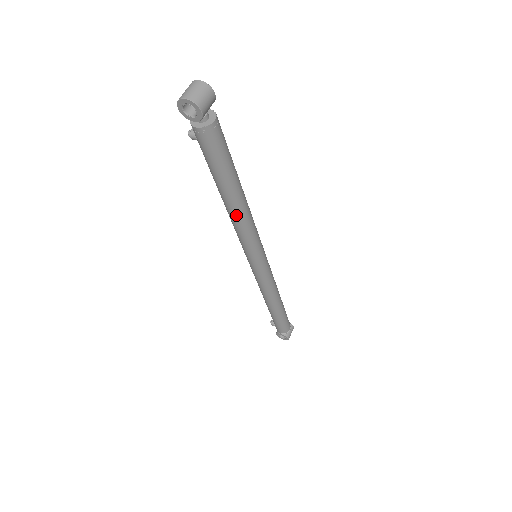
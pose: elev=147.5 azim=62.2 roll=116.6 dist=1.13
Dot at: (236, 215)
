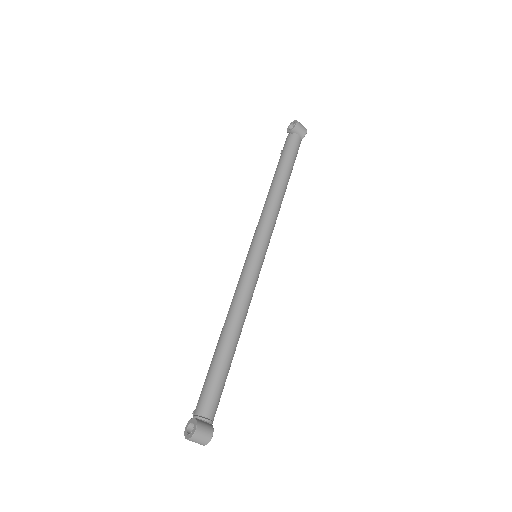
Dot at: (271, 194)
